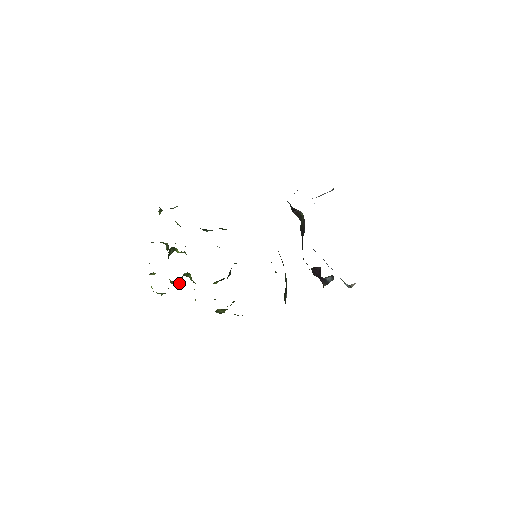
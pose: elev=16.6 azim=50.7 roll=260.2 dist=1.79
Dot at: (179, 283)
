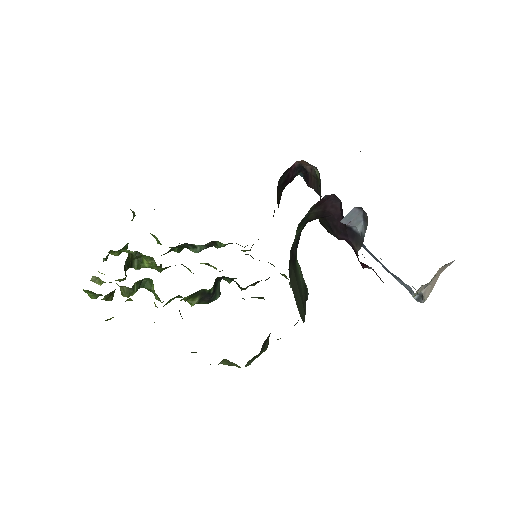
Dot at: (133, 293)
